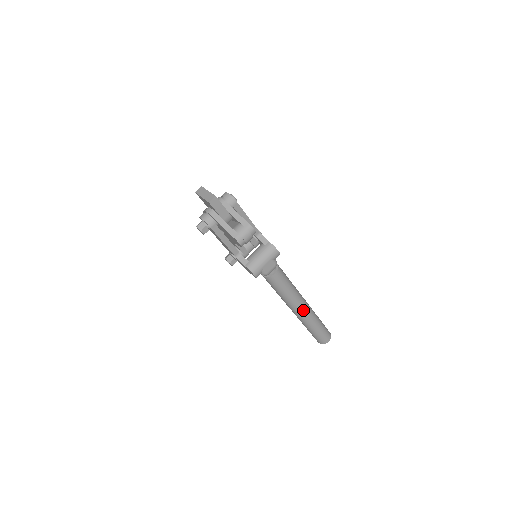
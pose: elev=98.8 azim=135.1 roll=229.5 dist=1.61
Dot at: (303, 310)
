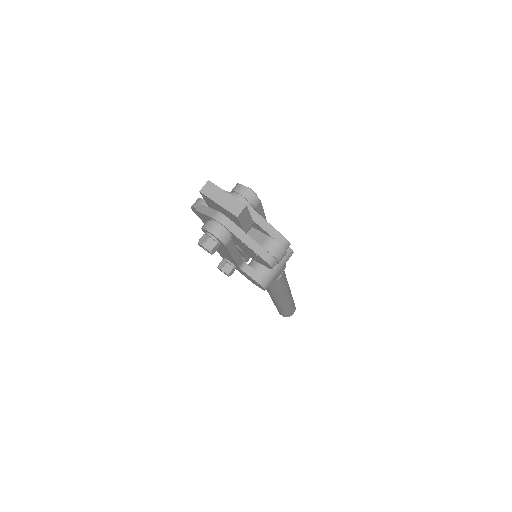
Dot at: (287, 298)
